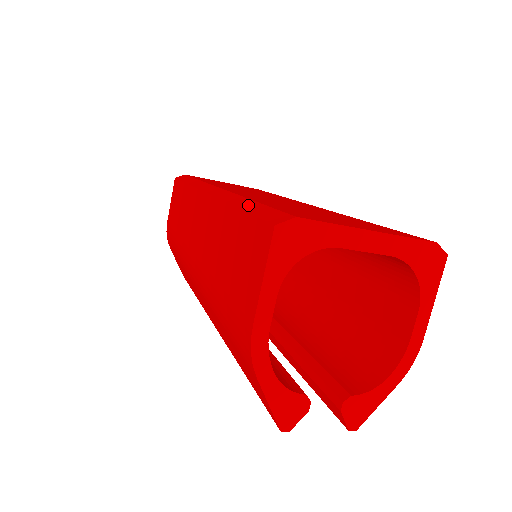
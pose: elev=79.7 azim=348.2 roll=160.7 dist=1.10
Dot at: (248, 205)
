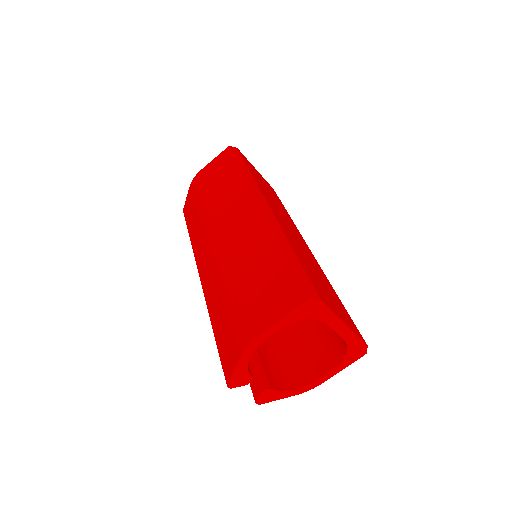
Dot at: (293, 257)
